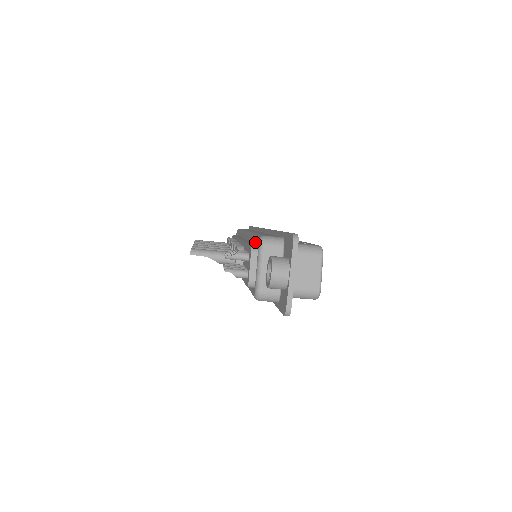
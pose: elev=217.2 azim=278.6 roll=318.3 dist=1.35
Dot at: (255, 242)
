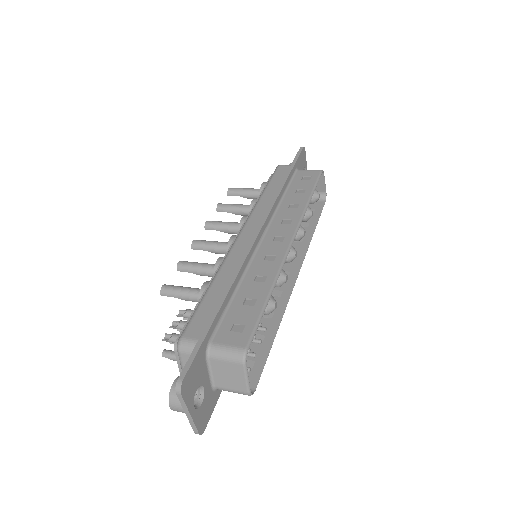
Dot at: occluded
